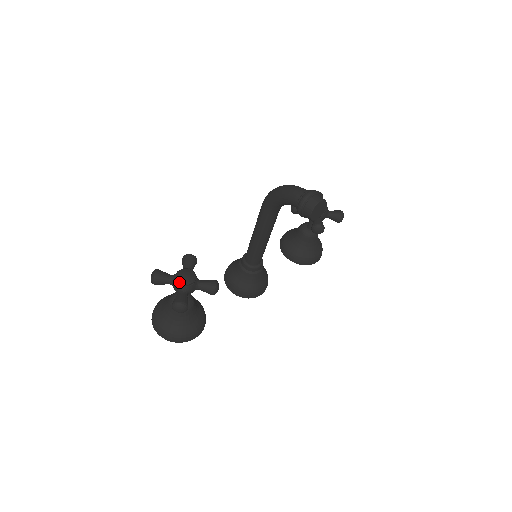
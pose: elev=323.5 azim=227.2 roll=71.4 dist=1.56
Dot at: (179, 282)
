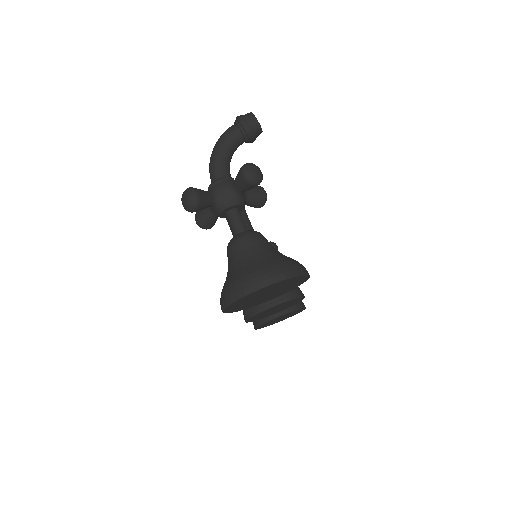
Dot at: (221, 179)
